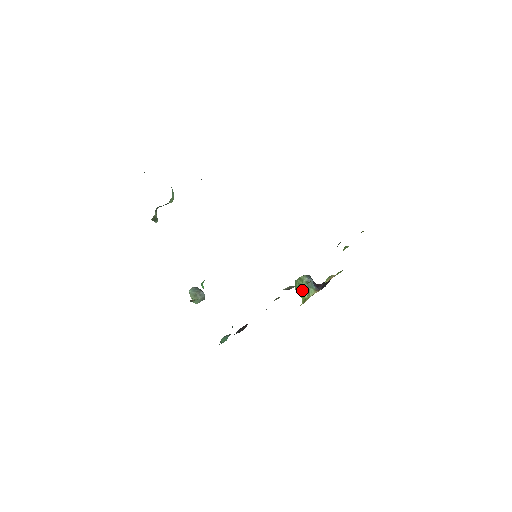
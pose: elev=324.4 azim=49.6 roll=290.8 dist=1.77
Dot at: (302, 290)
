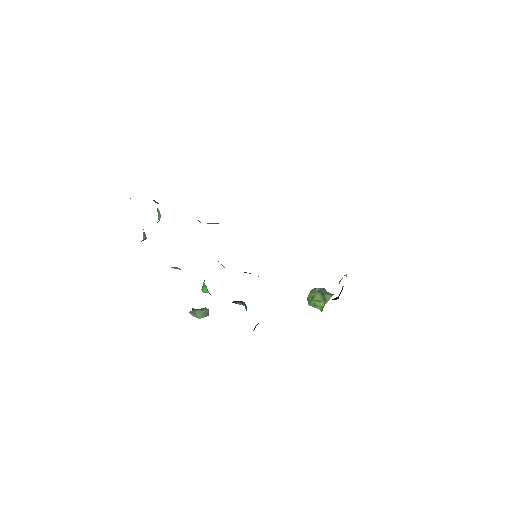
Dot at: (317, 299)
